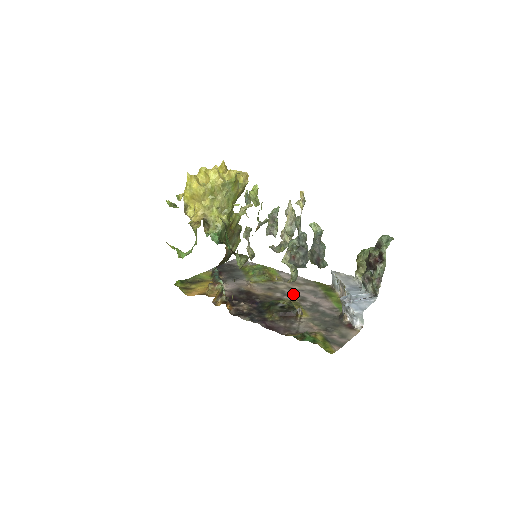
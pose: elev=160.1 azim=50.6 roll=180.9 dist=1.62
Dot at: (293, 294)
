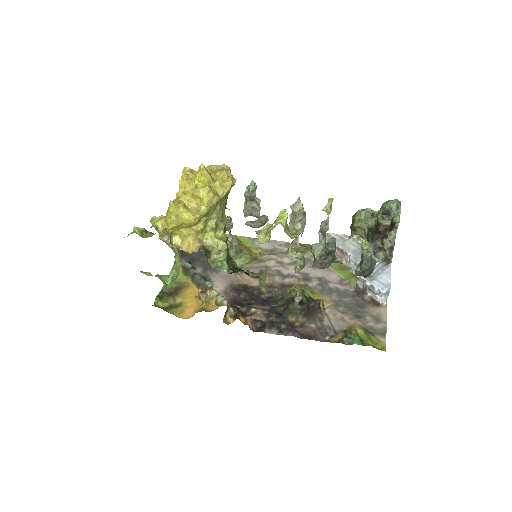
Dot at: (291, 272)
